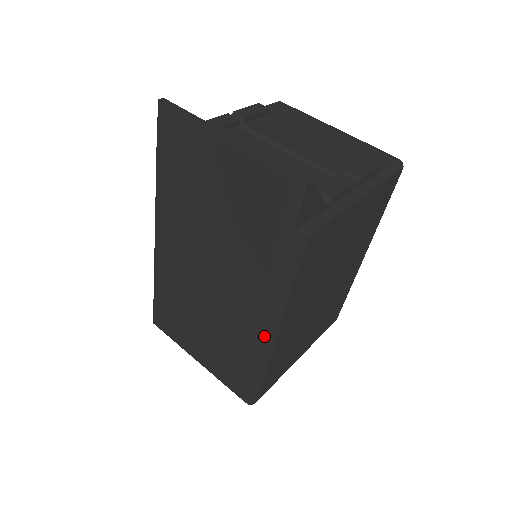
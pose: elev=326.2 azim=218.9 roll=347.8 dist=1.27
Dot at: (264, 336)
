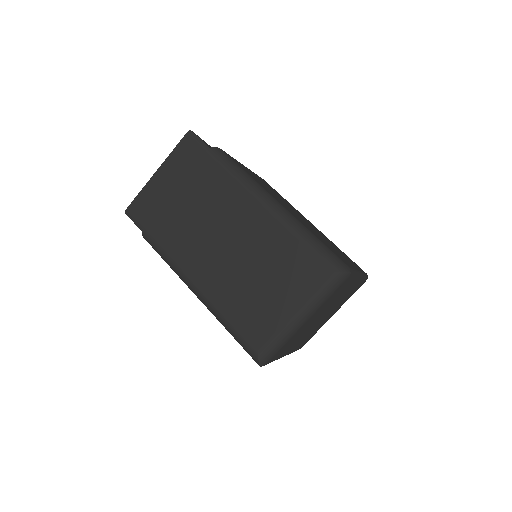
Dot at: (274, 208)
